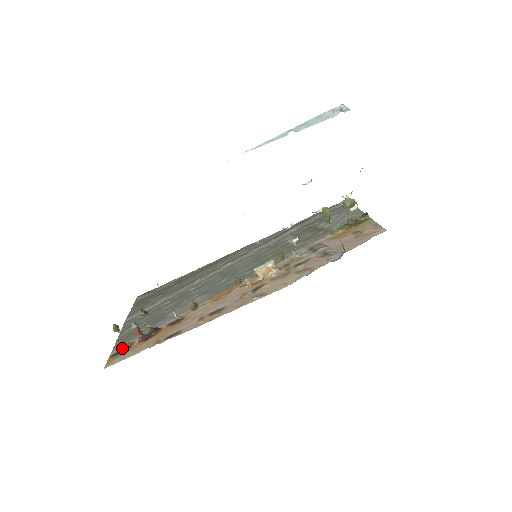
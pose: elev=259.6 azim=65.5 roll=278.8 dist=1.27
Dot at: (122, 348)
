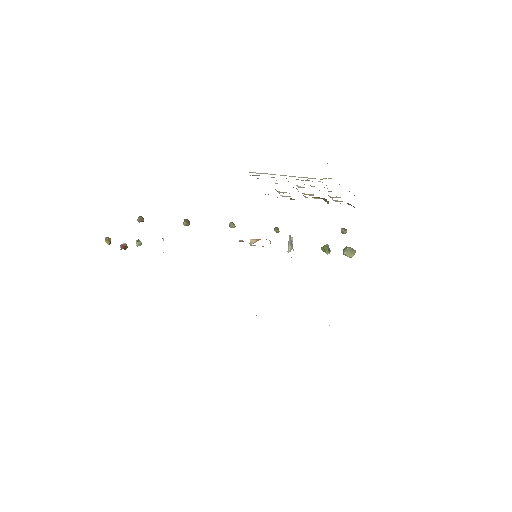
Dot at: occluded
